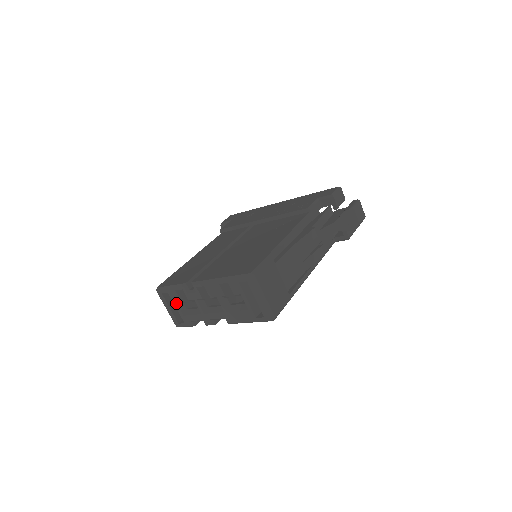
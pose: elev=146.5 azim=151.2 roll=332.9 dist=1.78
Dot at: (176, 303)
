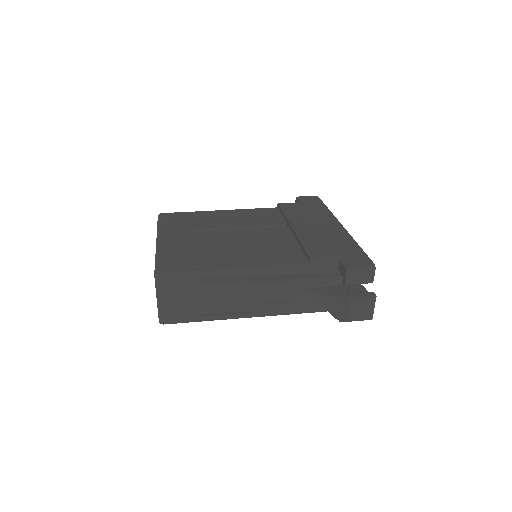
Dot at: occluded
